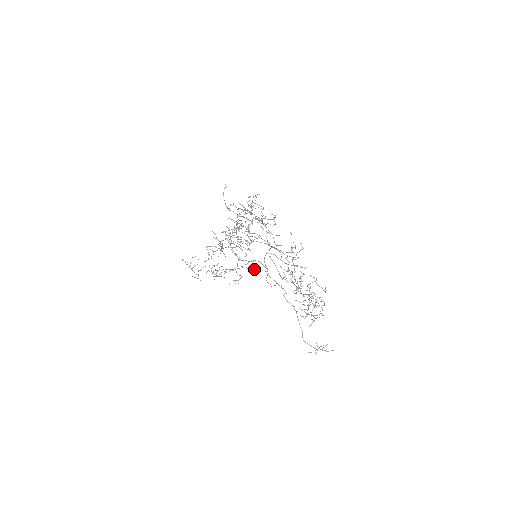
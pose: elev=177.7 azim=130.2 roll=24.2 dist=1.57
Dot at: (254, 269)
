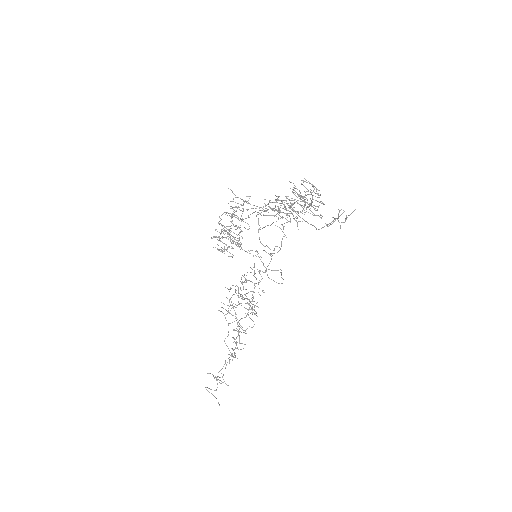
Dot at: occluded
